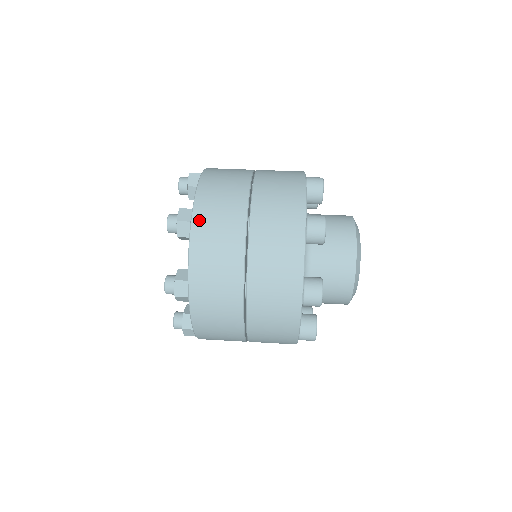
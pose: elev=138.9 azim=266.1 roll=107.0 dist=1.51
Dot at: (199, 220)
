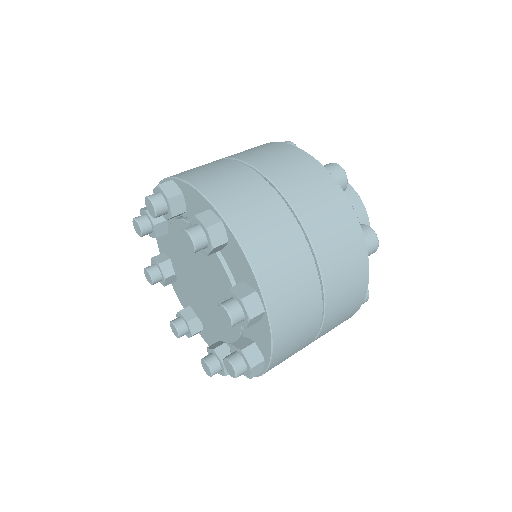
Dot at: (232, 214)
